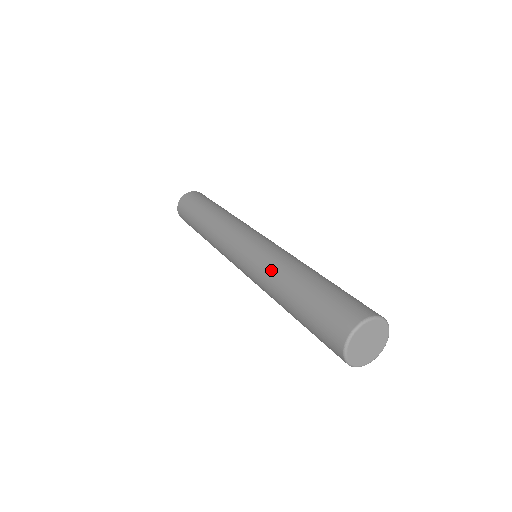
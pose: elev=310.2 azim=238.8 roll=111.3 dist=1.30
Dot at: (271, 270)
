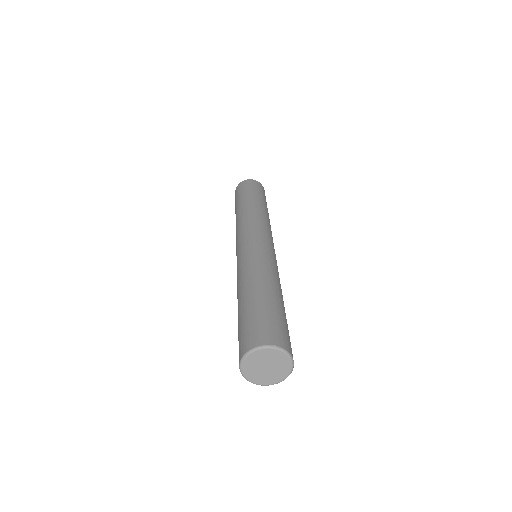
Dot at: (245, 272)
